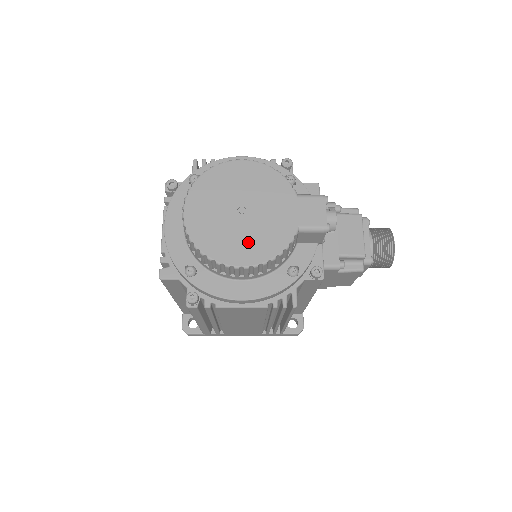
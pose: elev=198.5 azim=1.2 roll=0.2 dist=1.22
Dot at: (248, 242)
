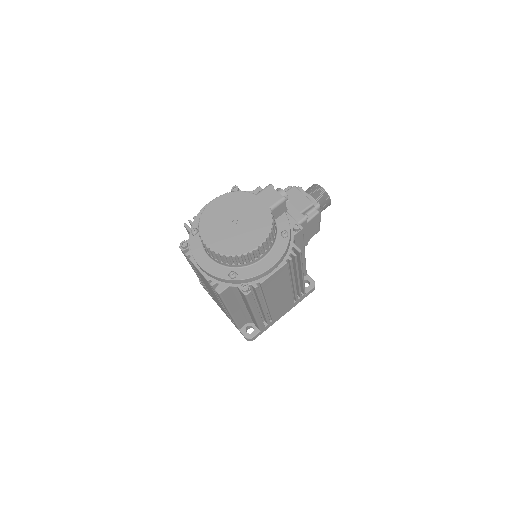
Dot at: (251, 233)
